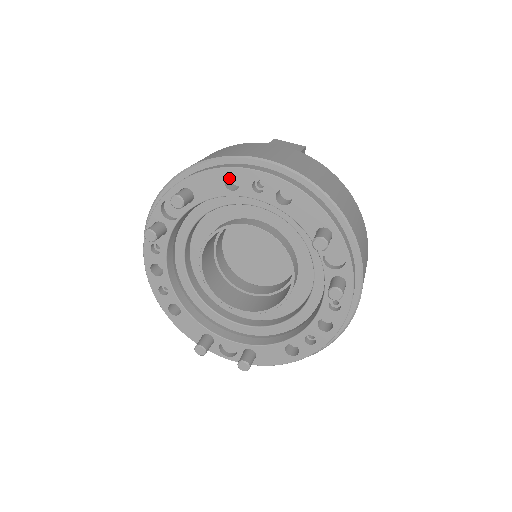
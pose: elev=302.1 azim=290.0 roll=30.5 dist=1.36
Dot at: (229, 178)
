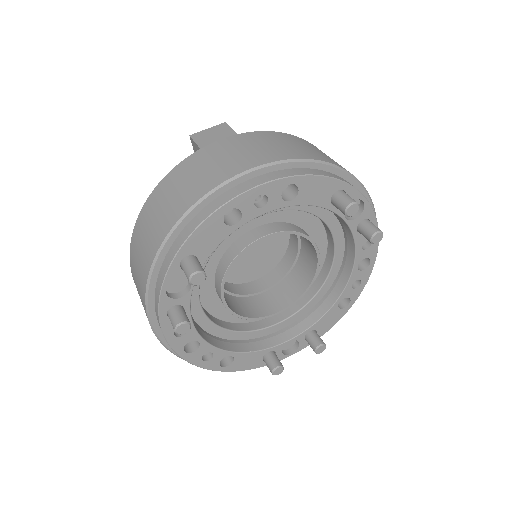
Dot at: occluded
